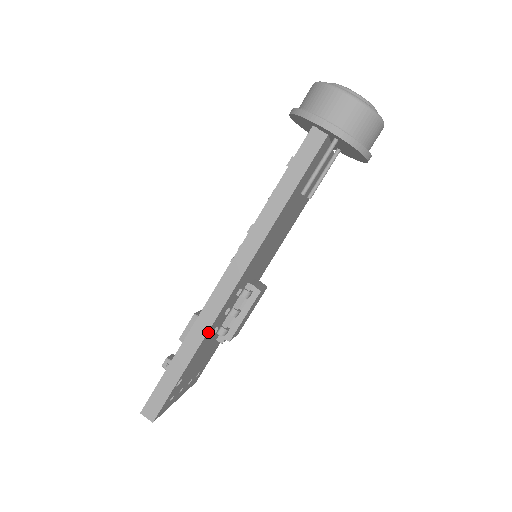
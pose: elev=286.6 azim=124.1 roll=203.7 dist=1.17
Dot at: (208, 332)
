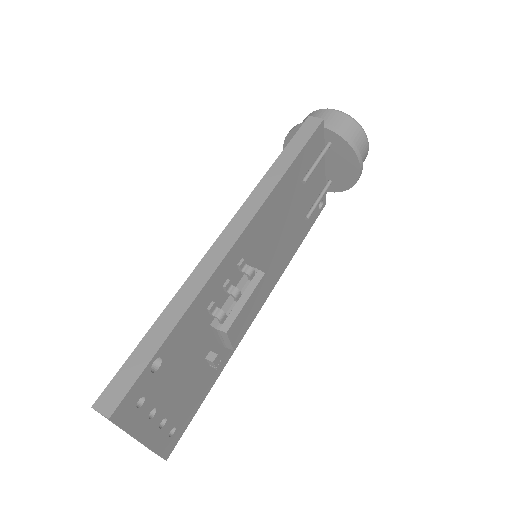
Dot at: (204, 289)
